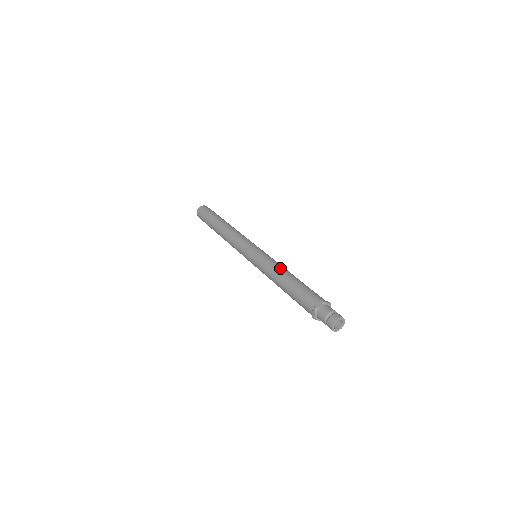
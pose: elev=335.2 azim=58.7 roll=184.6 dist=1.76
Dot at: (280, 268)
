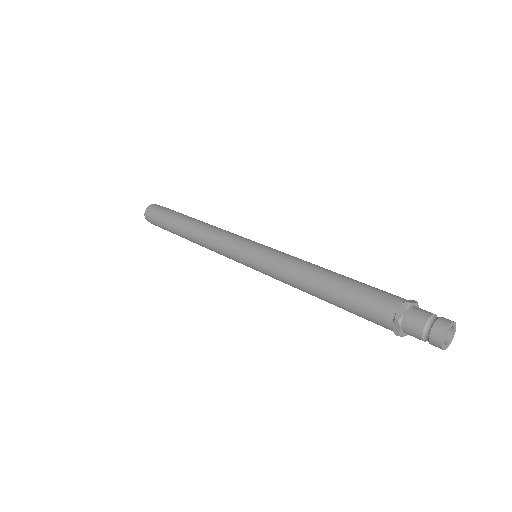
Dot at: (305, 265)
